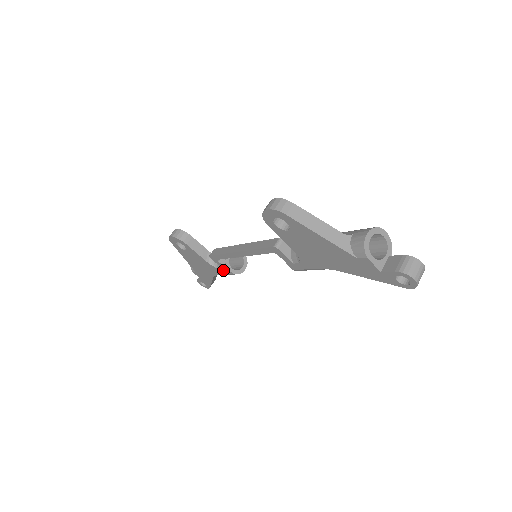
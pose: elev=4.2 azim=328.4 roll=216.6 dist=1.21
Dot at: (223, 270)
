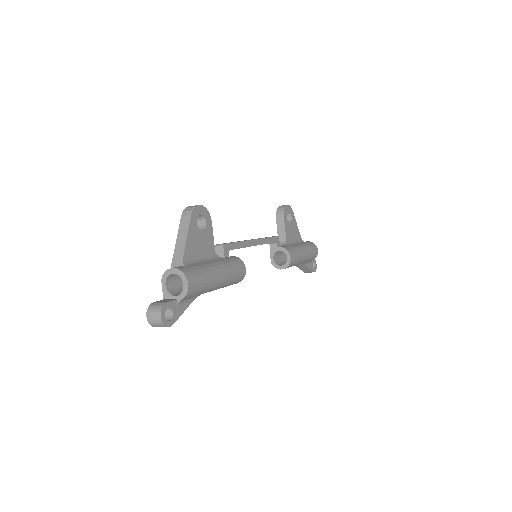
Dot at: occluded
